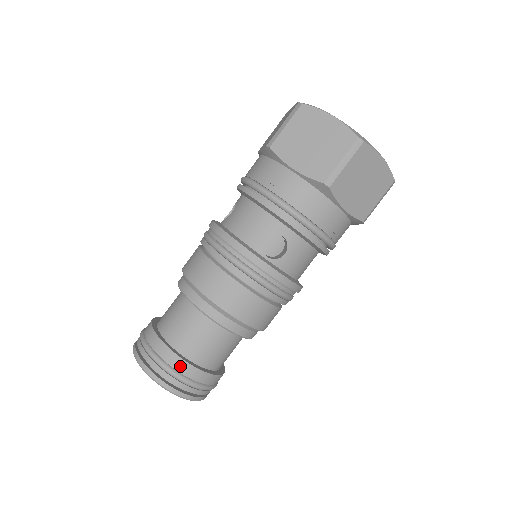
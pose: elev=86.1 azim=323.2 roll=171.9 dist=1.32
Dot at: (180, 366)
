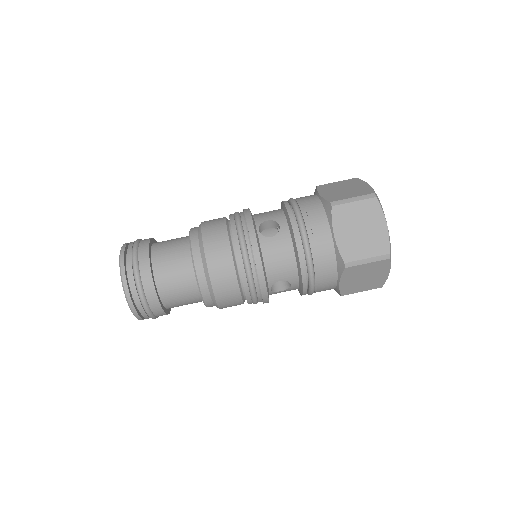
Dot at: (143, 253)
